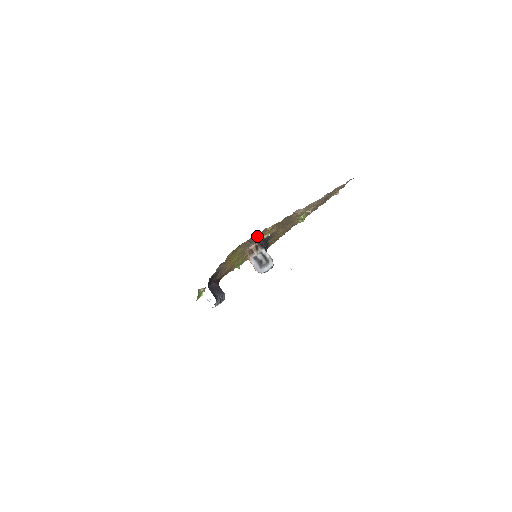
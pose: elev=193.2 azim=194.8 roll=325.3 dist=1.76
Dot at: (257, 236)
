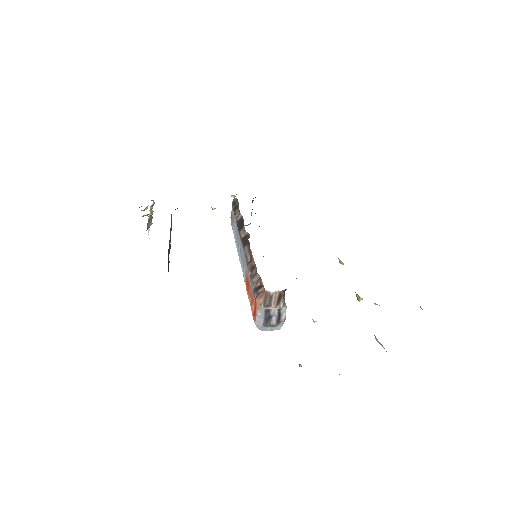
Dot at: occluded
